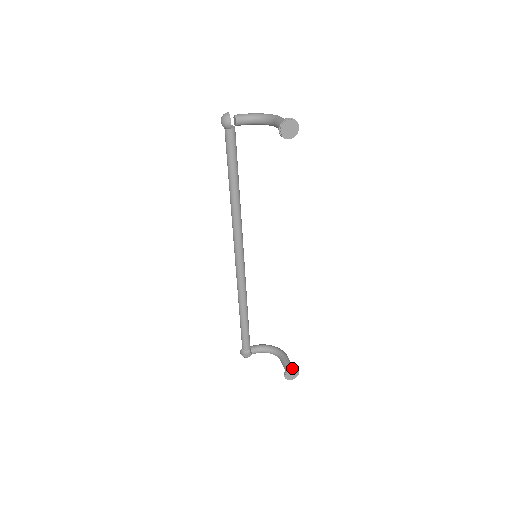
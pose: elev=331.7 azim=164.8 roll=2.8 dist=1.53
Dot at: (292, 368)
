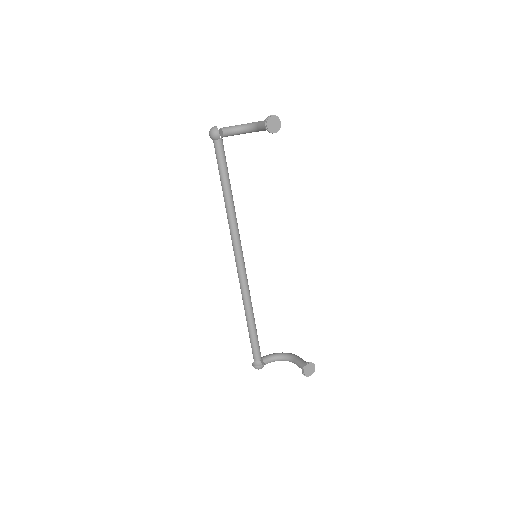
Dot at: (308, 362)
